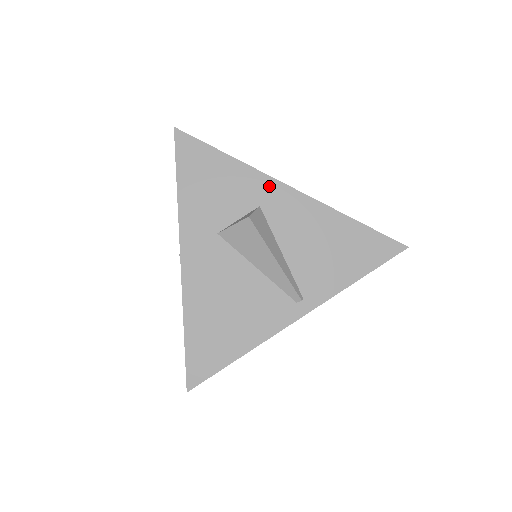
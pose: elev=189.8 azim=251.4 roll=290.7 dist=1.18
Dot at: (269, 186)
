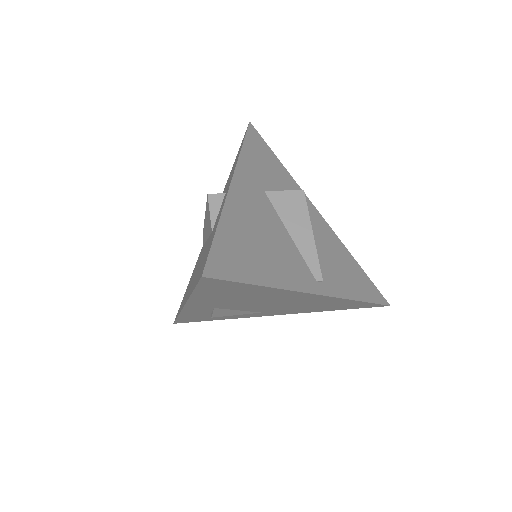
Dot at: occluded
